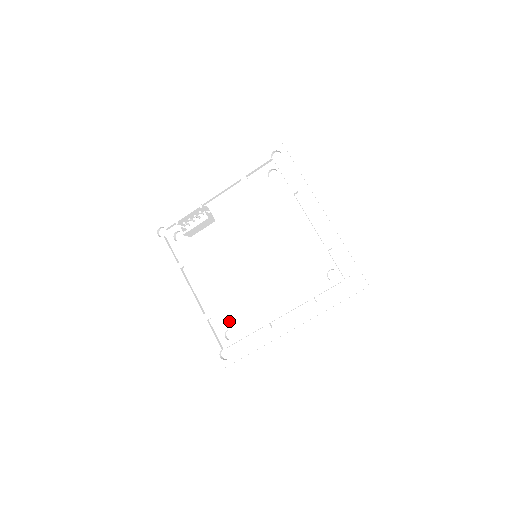
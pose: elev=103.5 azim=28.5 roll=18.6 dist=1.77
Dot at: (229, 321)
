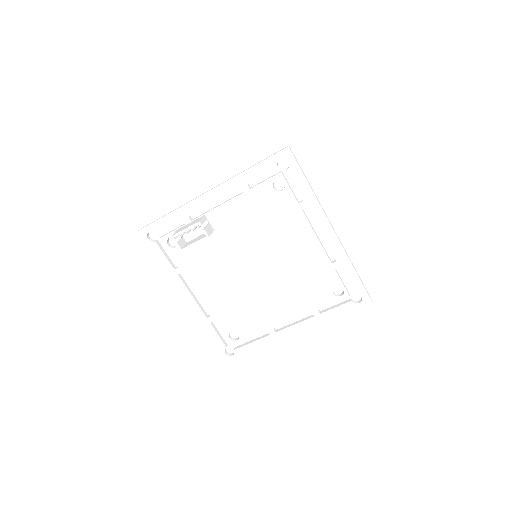
Dot at: (233, 325)
